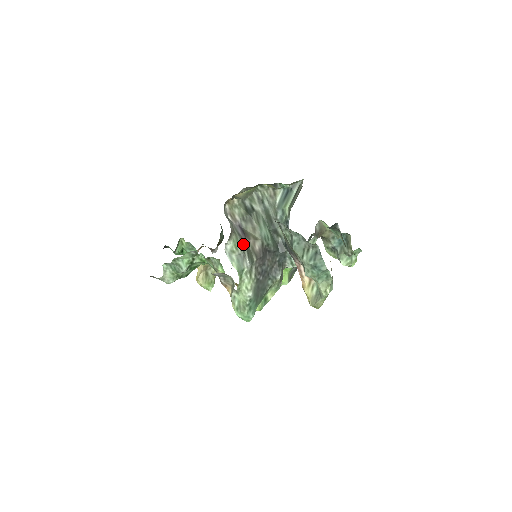
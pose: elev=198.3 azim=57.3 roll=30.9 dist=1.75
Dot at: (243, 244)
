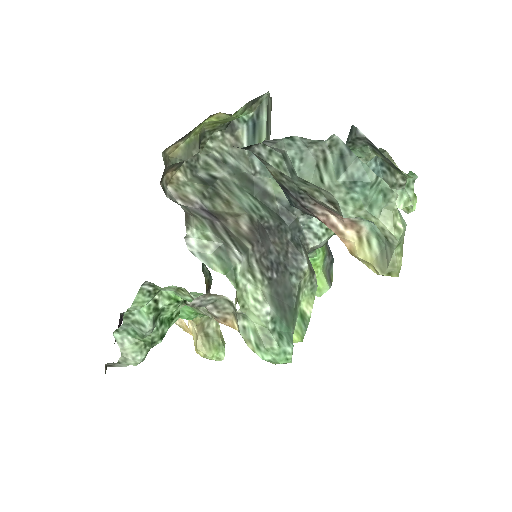
Dot at: (217, 230)
